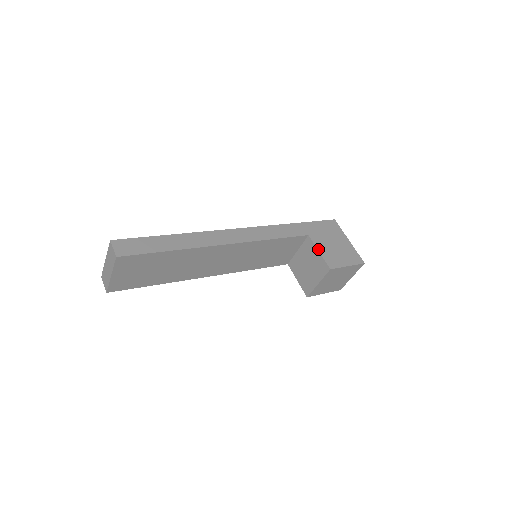
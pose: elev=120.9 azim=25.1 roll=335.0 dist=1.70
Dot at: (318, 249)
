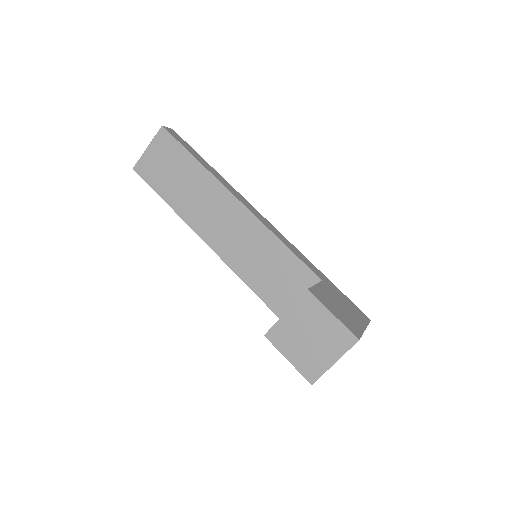
Dot at: (317, 284)
